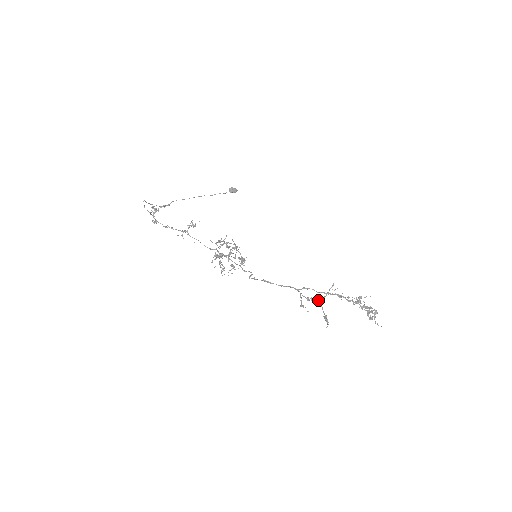
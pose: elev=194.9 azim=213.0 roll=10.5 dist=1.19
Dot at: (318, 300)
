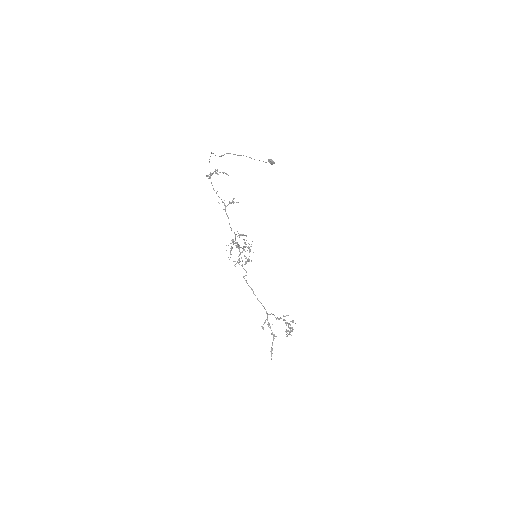
Dot at: (275, 336)
